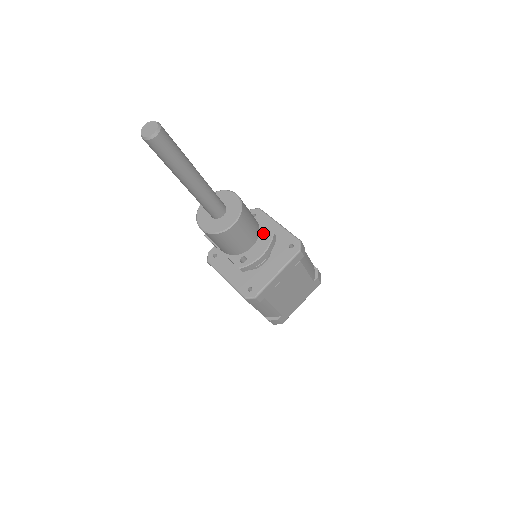
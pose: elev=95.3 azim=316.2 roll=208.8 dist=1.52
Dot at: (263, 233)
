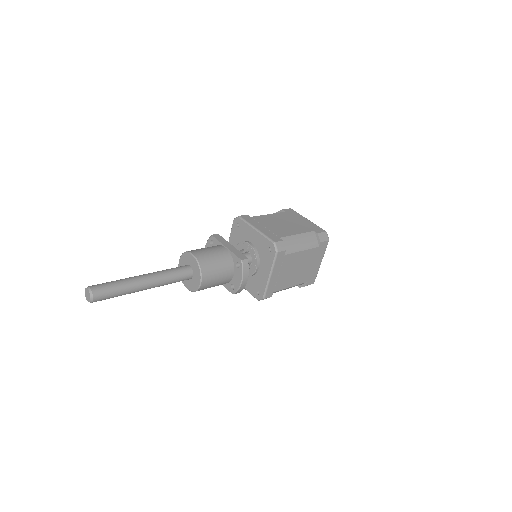
Dot at: (235, 262)
